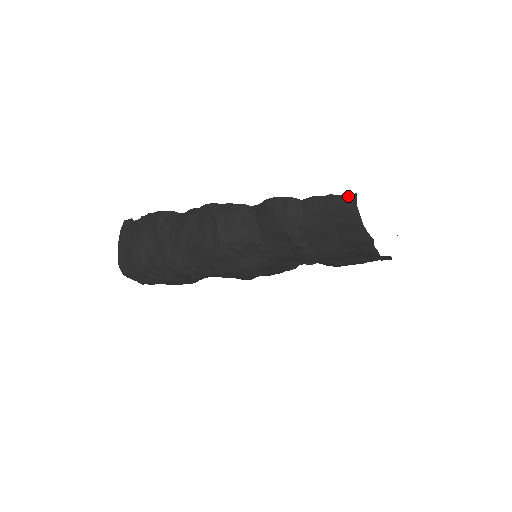
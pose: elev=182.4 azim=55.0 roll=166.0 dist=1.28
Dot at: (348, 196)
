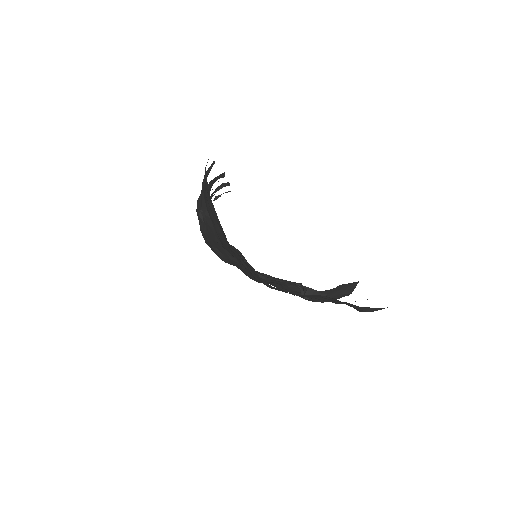
Dot at: occluded
